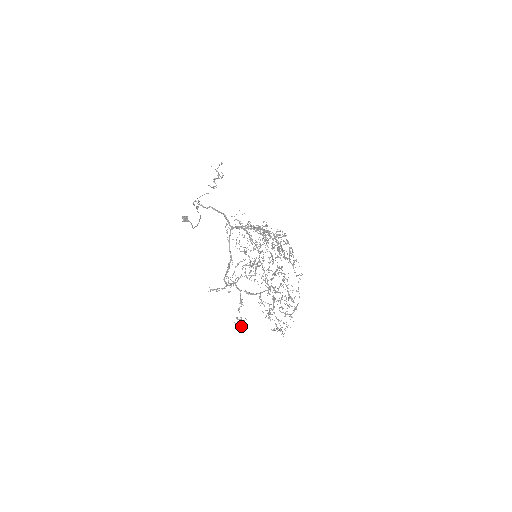
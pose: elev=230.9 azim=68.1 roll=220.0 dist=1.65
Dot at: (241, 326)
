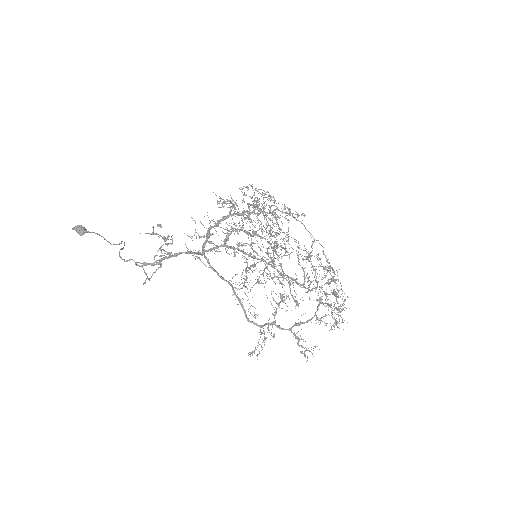
Dot at: occluded
